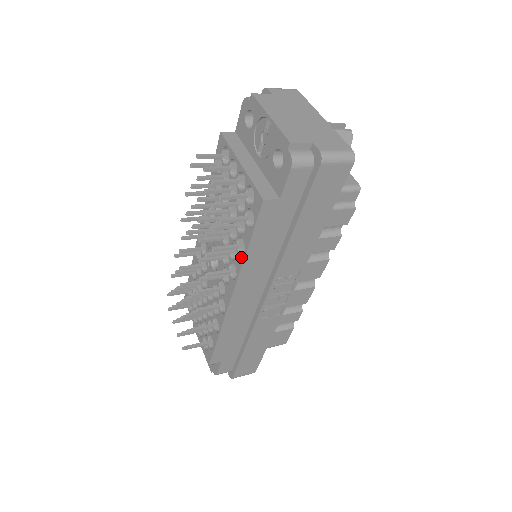
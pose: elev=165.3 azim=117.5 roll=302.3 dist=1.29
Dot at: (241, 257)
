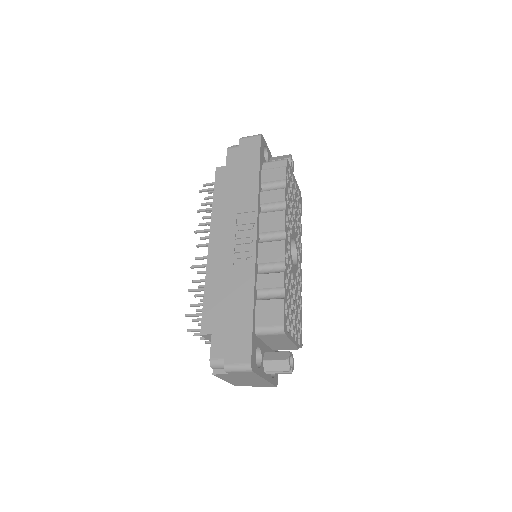
Dot at: (213, 211)
